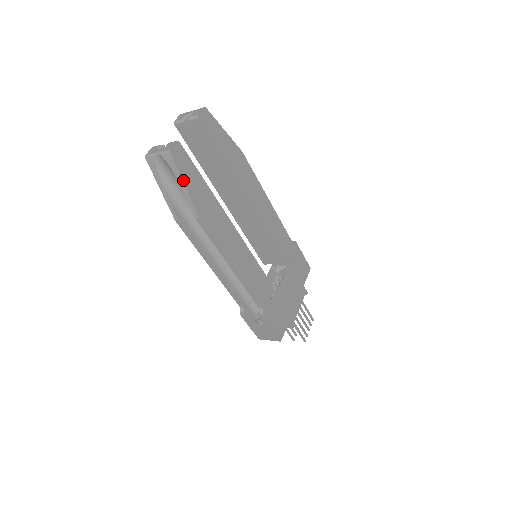
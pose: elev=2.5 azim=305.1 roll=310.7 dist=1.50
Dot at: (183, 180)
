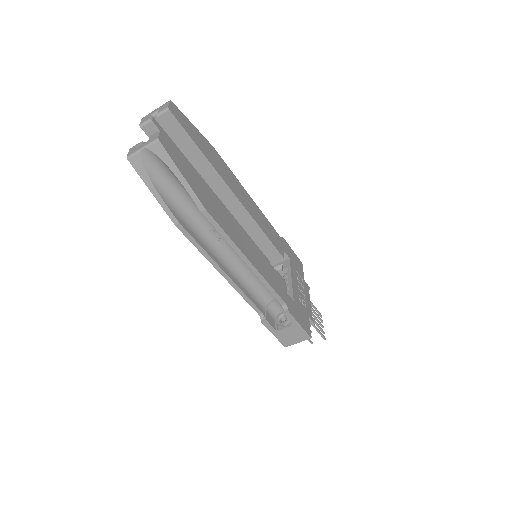
Dot at: (179, 170)
